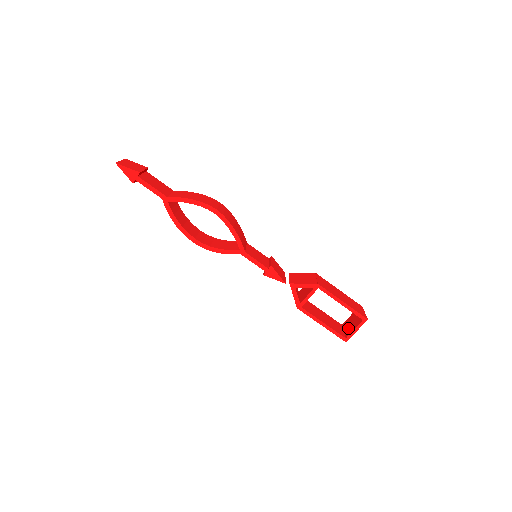
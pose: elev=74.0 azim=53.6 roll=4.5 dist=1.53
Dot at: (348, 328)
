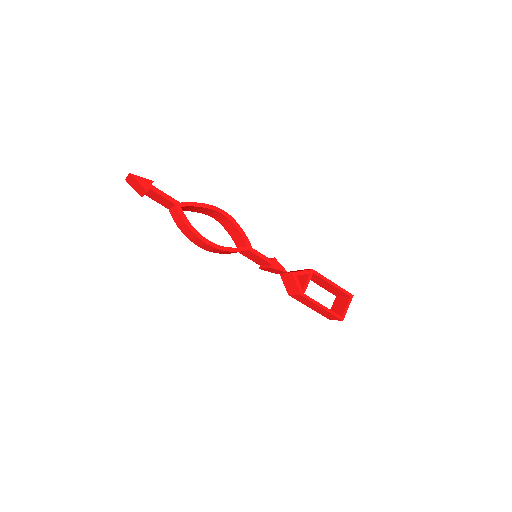
Dot at: (338, 311)
